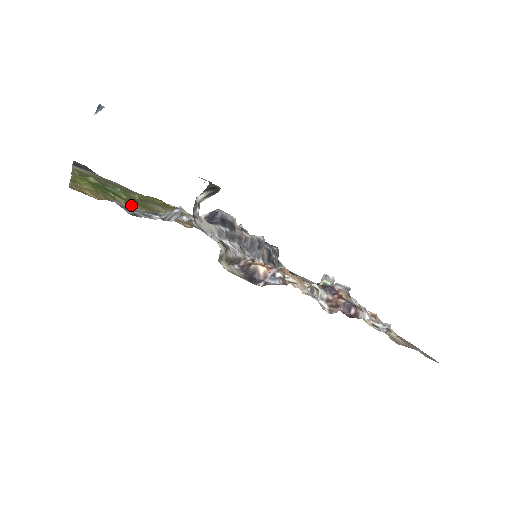
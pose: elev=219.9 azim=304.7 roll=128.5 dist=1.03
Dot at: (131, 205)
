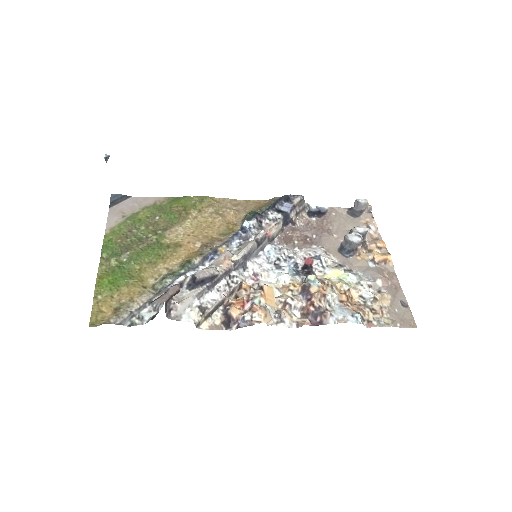
Dot at: (140, 282)
